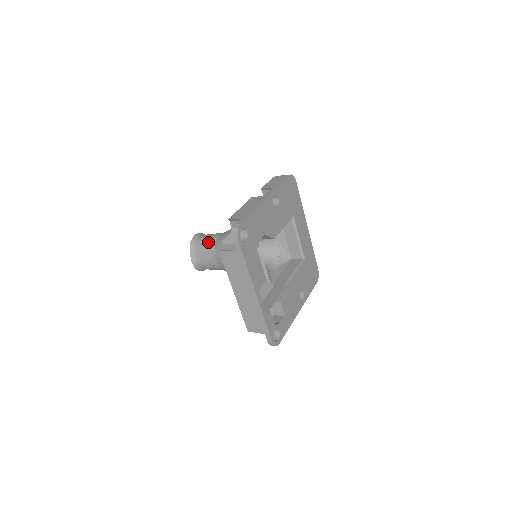
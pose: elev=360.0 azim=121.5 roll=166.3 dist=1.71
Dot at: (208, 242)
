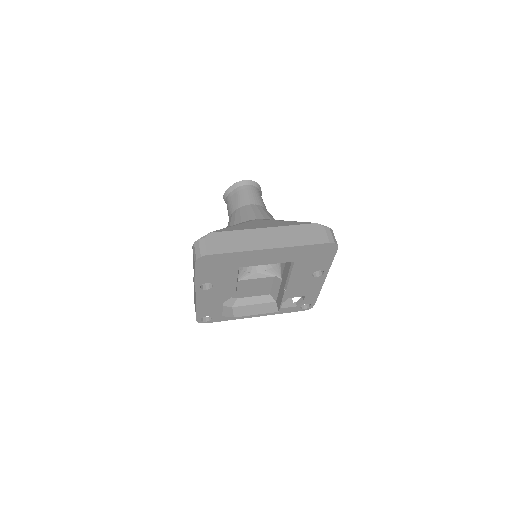
Dot at: occluded
